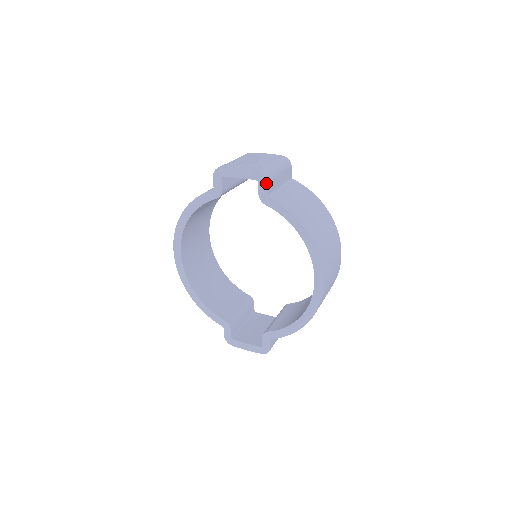
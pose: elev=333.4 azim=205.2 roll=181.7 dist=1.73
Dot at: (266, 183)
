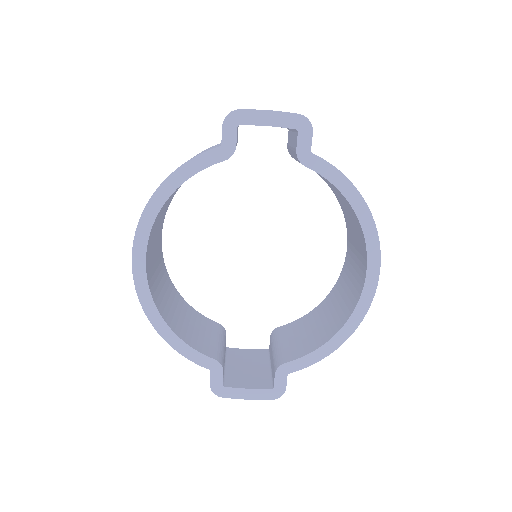
Dot at: (310, 133)
